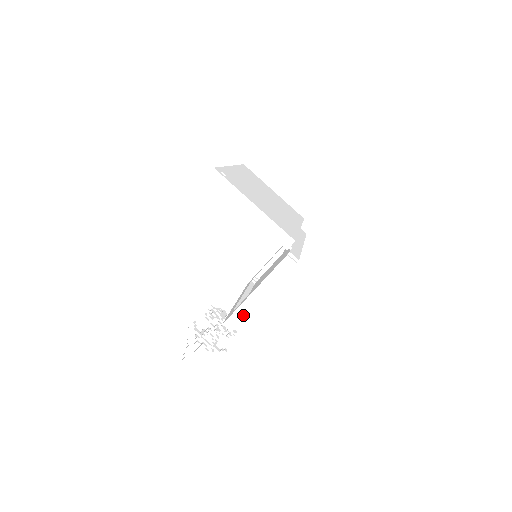
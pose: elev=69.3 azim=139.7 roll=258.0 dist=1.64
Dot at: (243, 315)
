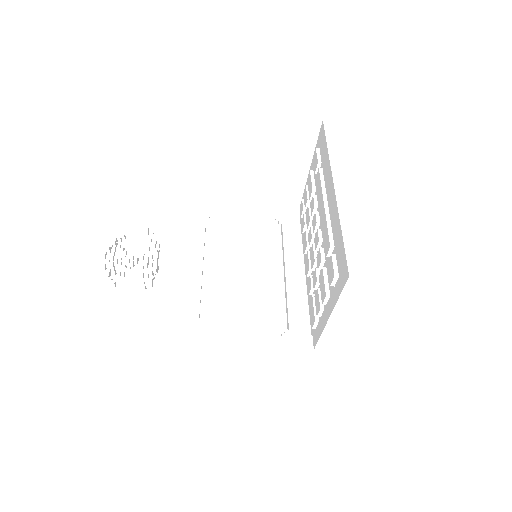
Dot at: (212, 353)
